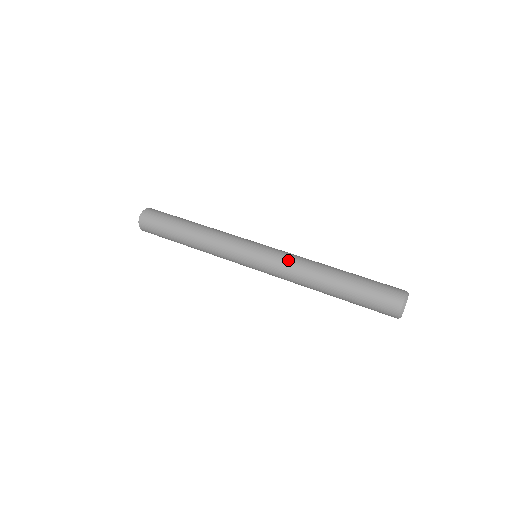
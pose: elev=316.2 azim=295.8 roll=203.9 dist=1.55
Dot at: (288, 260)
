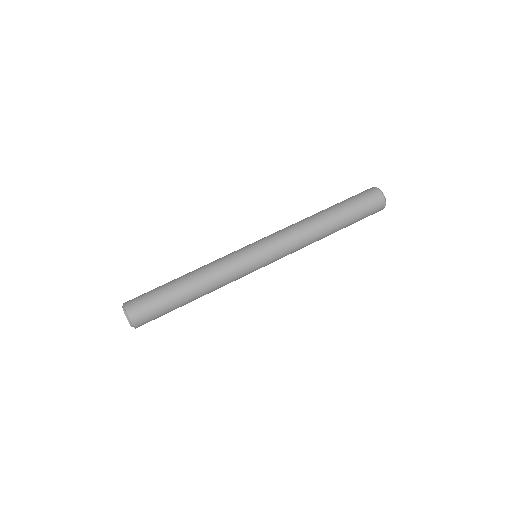
Dot at: (294, 250)
